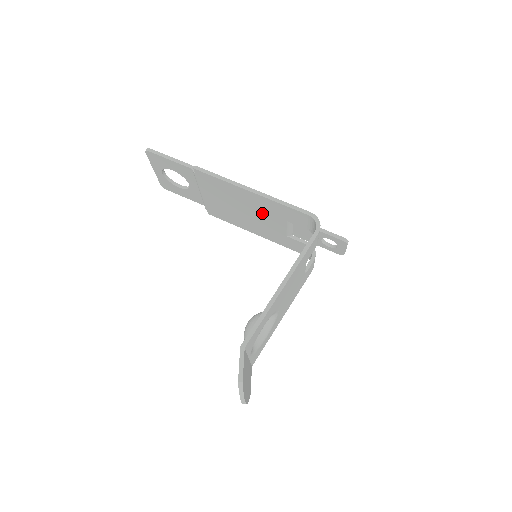
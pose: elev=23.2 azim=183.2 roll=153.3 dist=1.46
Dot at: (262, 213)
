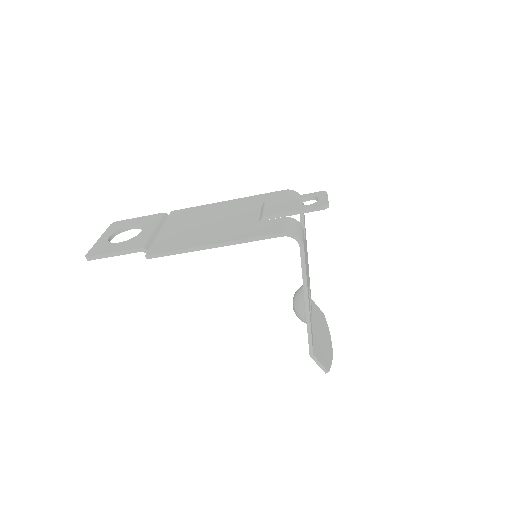
Dot at: occluded
